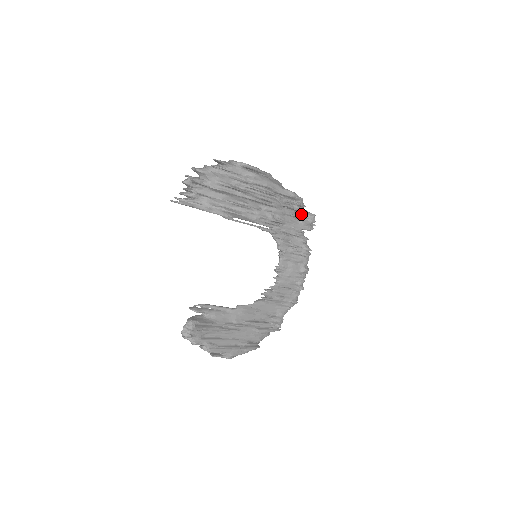
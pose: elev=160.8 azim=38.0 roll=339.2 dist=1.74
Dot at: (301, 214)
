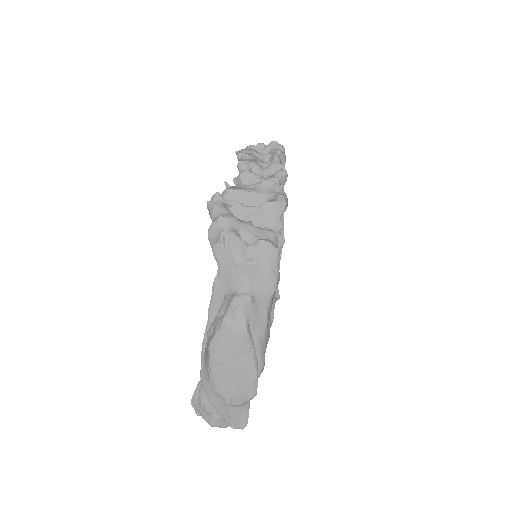
Dot at: occluded
